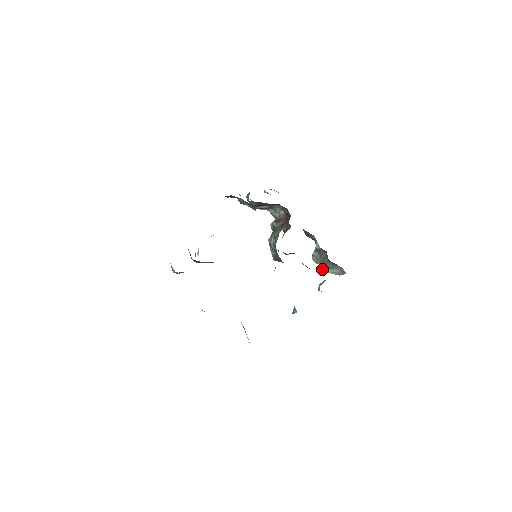
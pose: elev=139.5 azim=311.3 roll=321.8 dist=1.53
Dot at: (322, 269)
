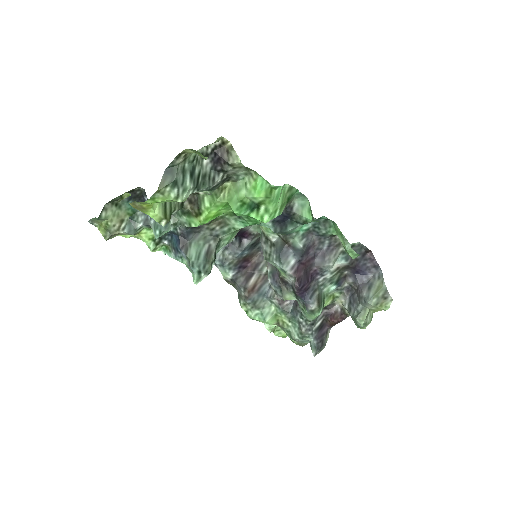
Dot at: (366, 302)
